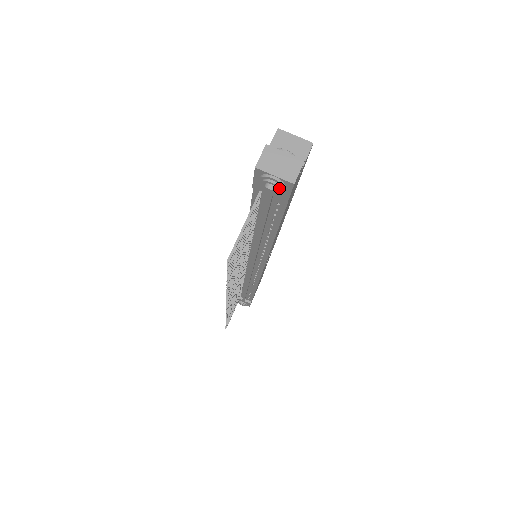
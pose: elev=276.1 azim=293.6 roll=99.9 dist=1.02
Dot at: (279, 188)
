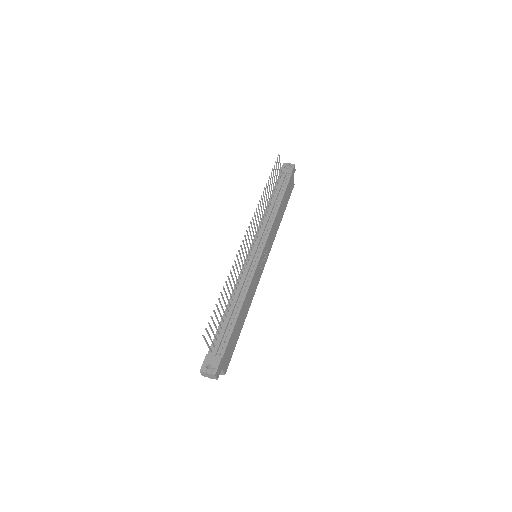
Dot at: (291, 164)
